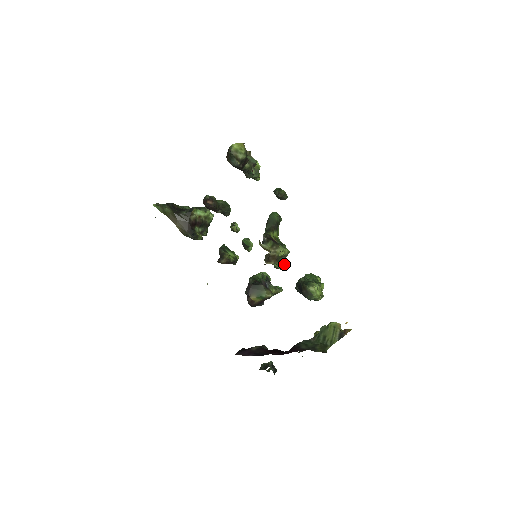
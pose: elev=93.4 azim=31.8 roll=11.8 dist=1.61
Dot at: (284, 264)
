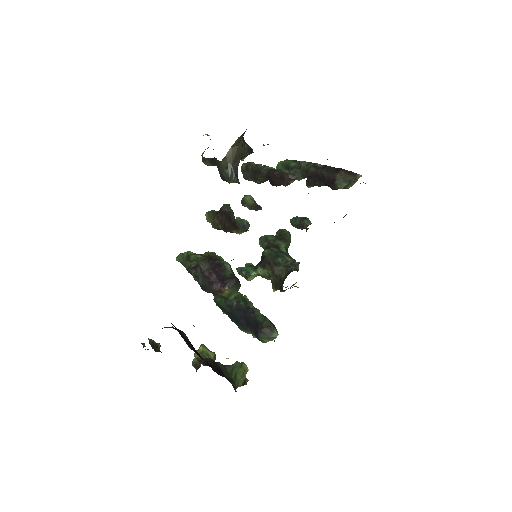
Dot at: occluded
